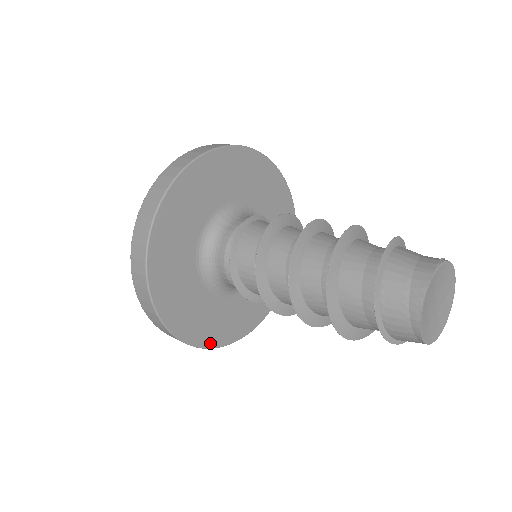
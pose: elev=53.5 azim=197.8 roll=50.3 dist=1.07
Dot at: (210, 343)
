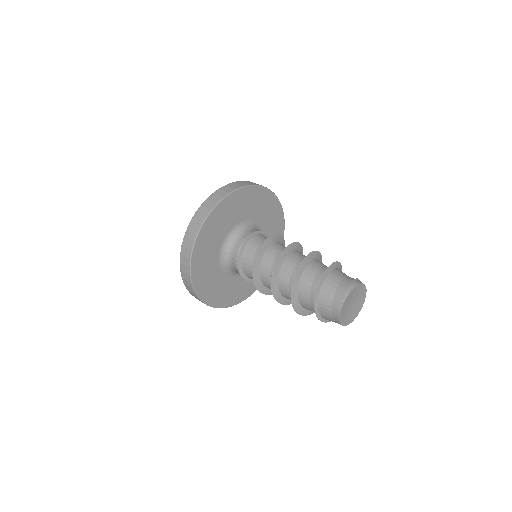
Dot at: occluded
